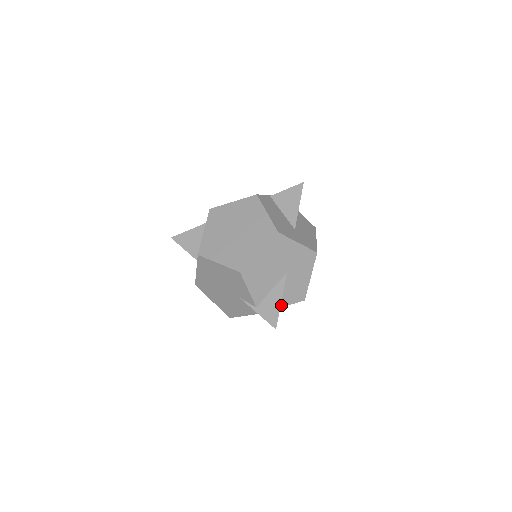
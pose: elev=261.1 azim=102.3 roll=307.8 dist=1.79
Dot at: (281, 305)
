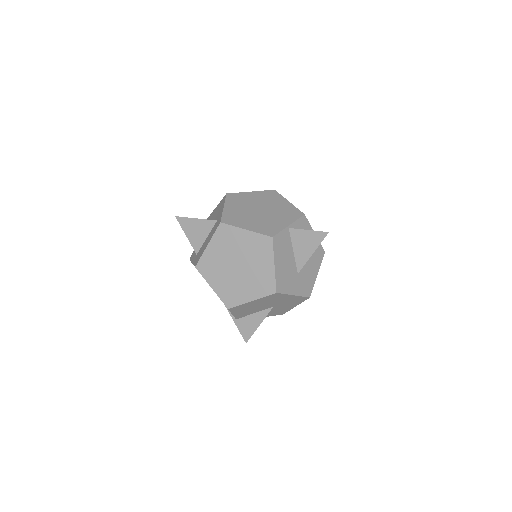
Dot at: occluded
